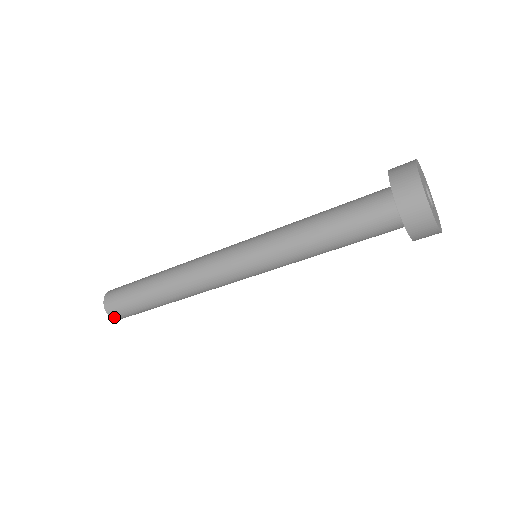
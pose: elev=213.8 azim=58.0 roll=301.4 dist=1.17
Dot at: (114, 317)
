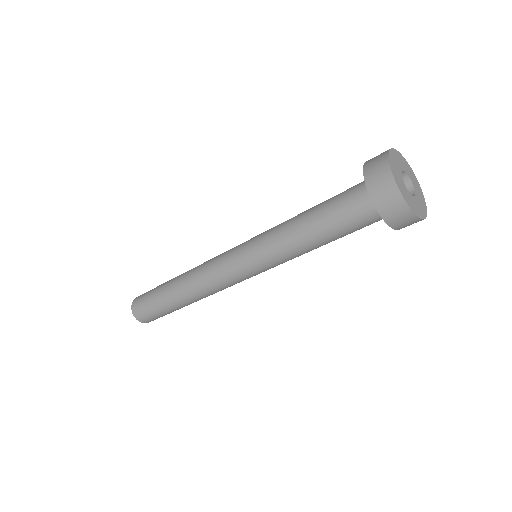
Dot at: occluded
